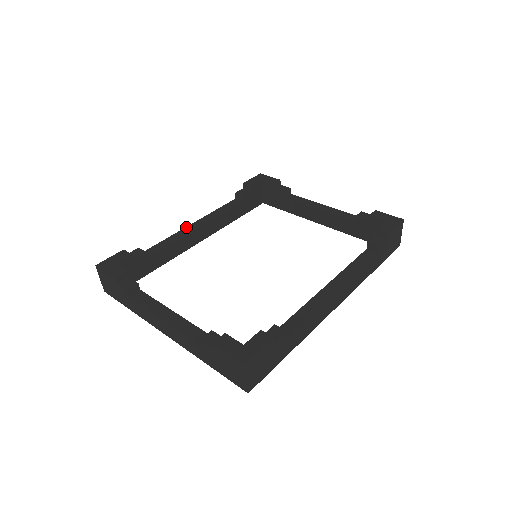
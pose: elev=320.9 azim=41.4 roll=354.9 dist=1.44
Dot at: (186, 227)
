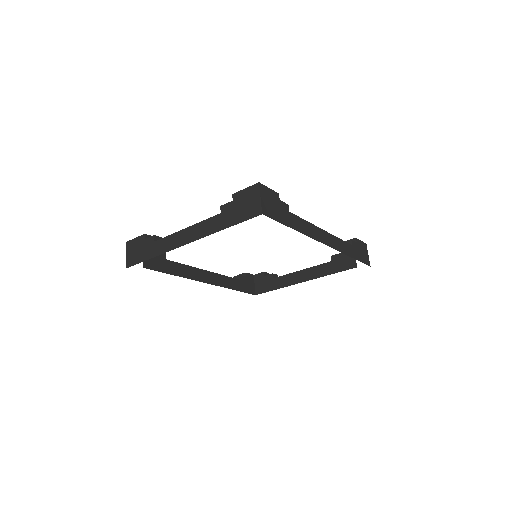
Dot at: occluded
